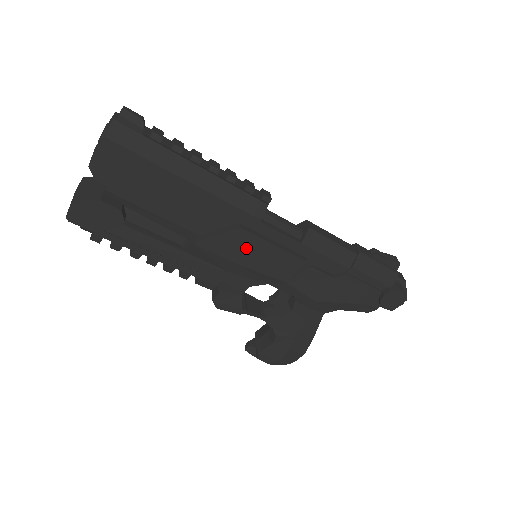
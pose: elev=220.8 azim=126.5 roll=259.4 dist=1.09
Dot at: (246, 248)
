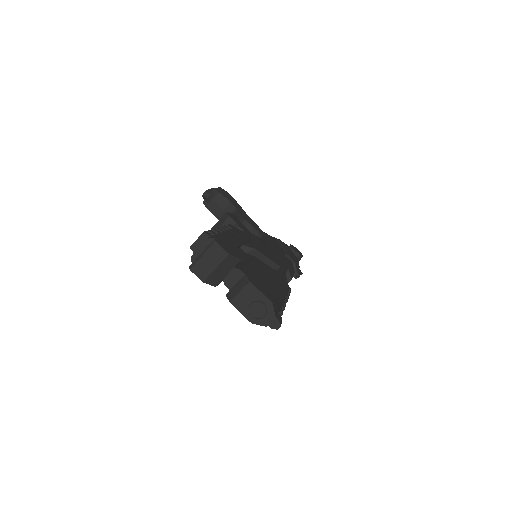
Dot at: occluded
